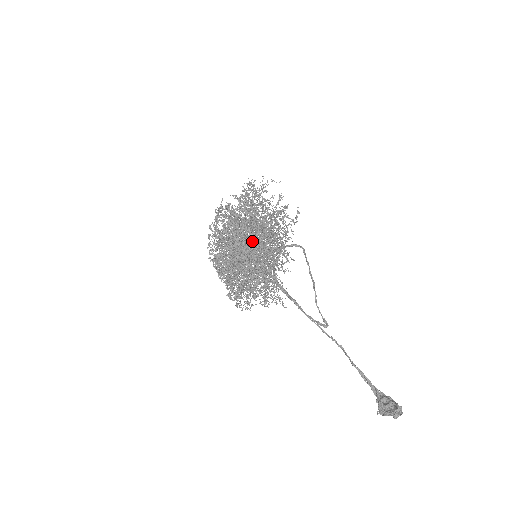
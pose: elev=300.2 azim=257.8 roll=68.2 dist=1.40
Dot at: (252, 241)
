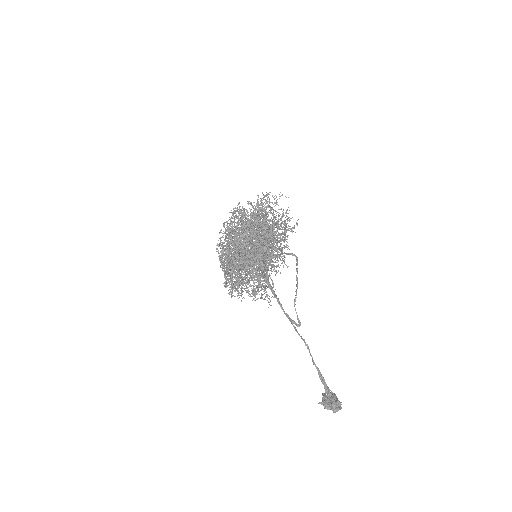
Dot at: occluded
